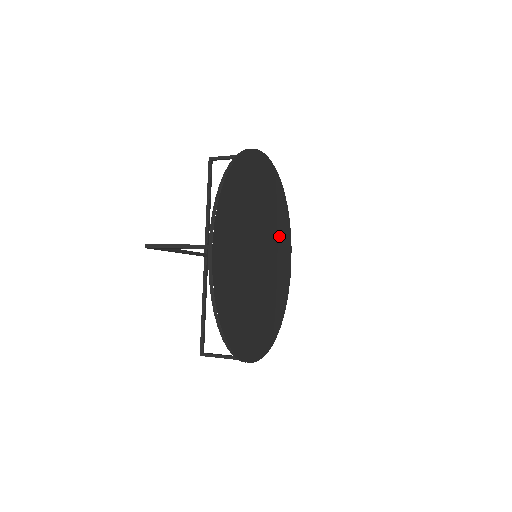
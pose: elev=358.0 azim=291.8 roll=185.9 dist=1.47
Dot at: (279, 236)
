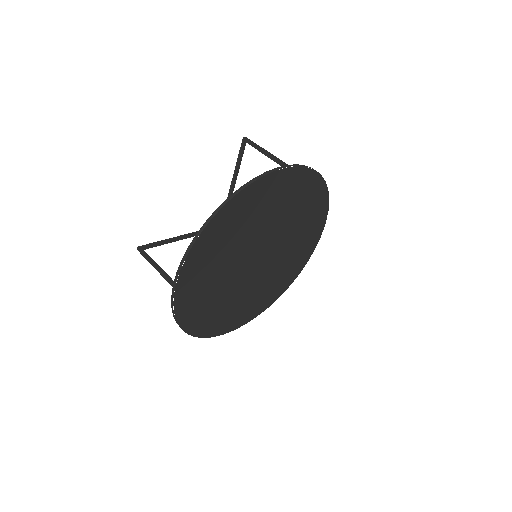
Dot at: (302, 226)
